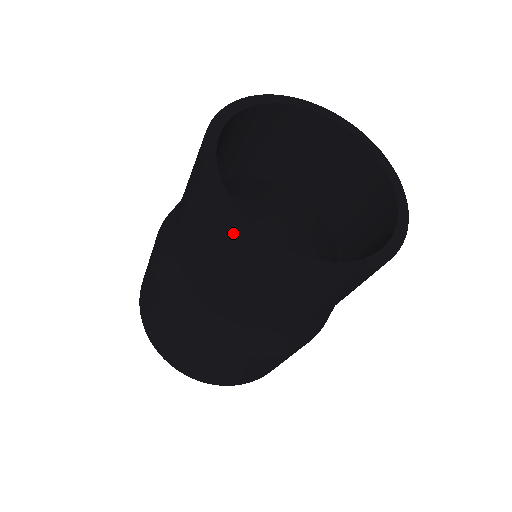
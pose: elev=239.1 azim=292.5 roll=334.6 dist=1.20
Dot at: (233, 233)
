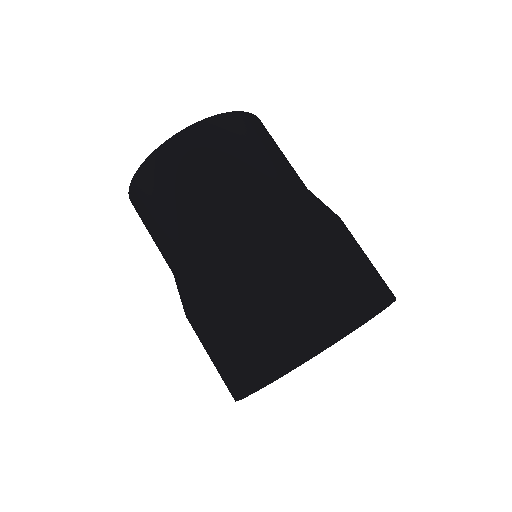
Dot at: (143, 175)
